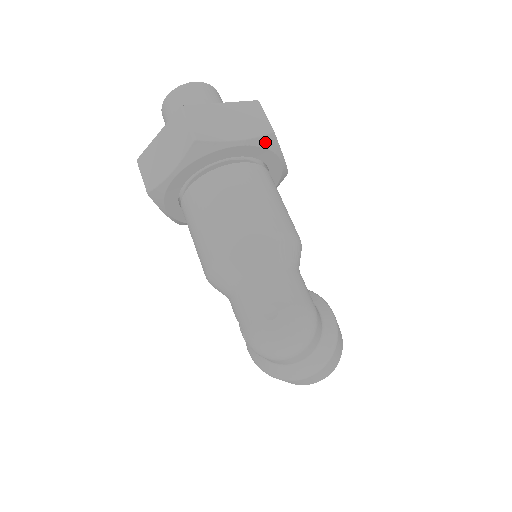
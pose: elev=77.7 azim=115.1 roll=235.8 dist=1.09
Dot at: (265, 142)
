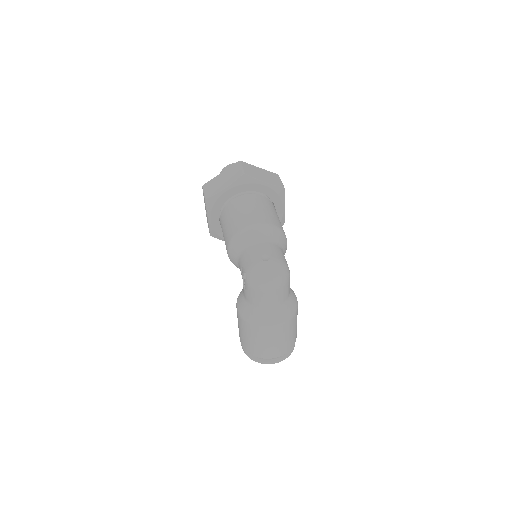
Dot at: (279, 191)
